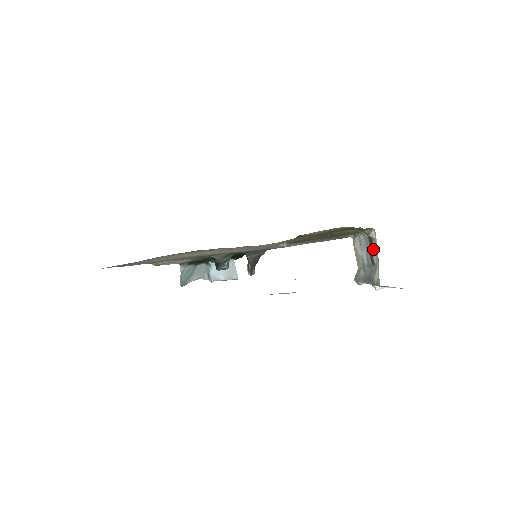
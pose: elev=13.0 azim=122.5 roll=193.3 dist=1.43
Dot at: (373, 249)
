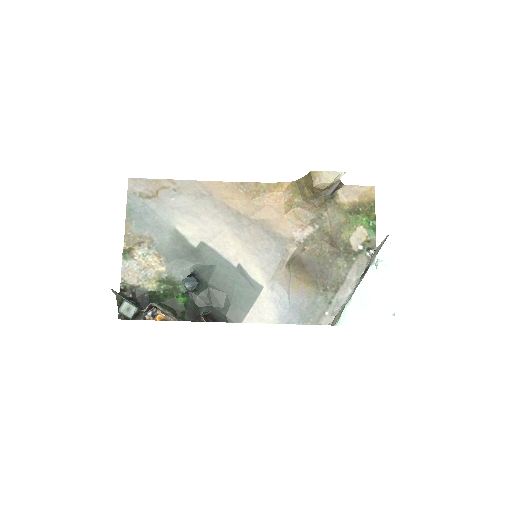
Dot at: occluded
